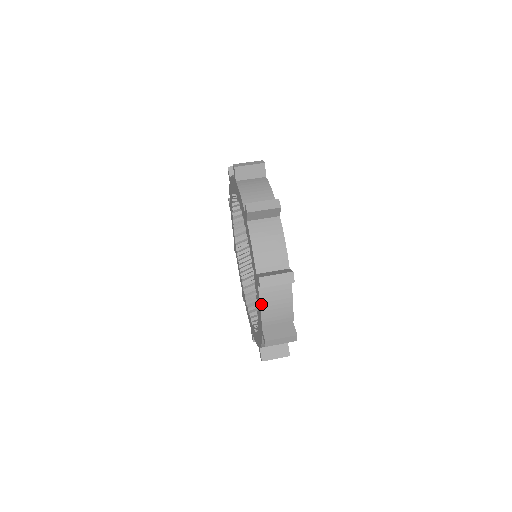
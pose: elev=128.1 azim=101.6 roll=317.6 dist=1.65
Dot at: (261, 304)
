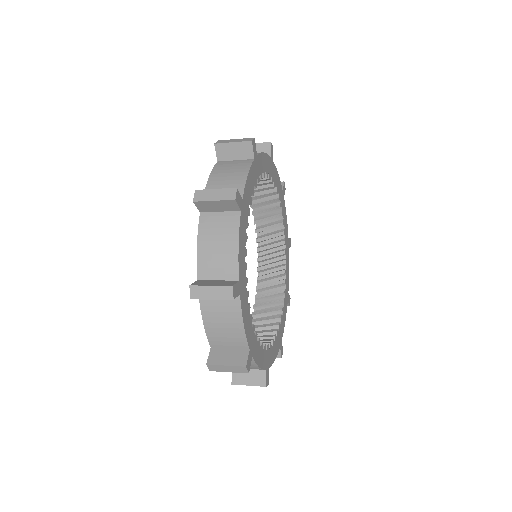
Dot at: (203, 318)
